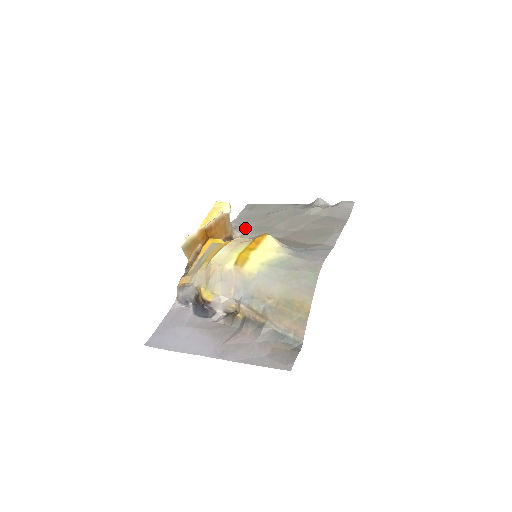
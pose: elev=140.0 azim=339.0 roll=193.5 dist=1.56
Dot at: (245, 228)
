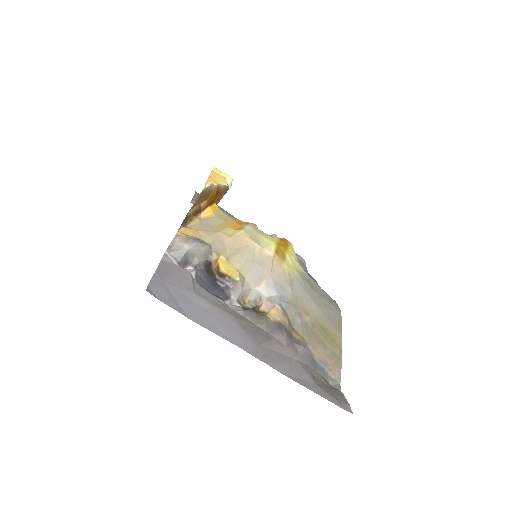
Dot at: occluded
